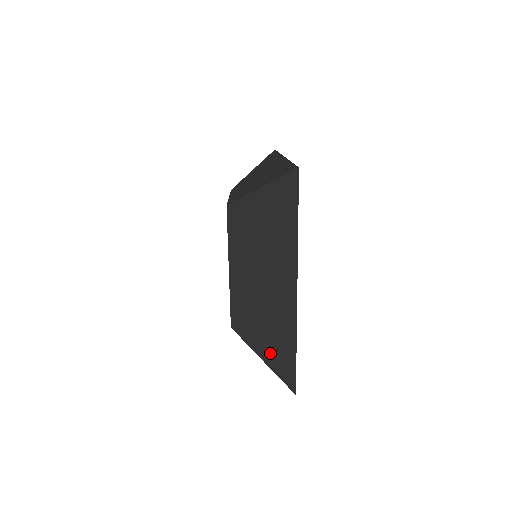
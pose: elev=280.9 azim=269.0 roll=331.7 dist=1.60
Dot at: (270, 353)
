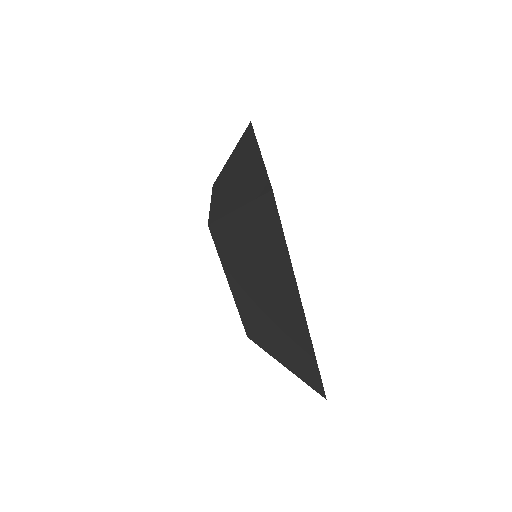
Dot at: (292, 363)
